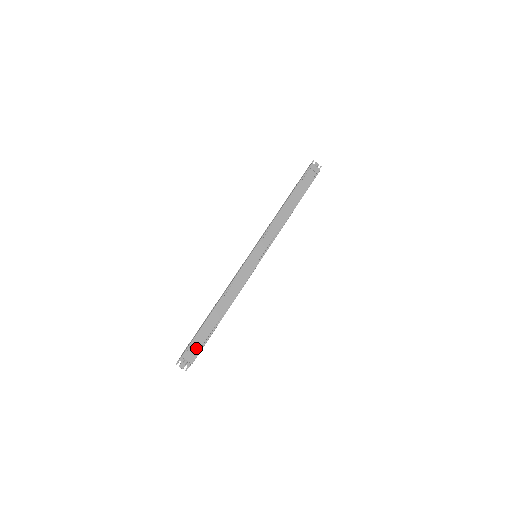
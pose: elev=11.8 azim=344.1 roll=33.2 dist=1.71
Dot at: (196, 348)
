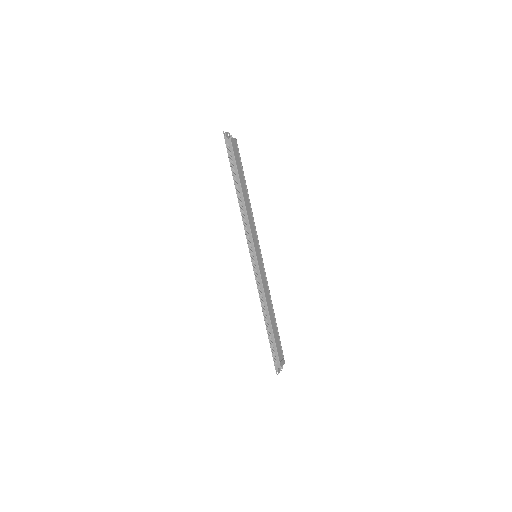
Dot at: (280, 353)
